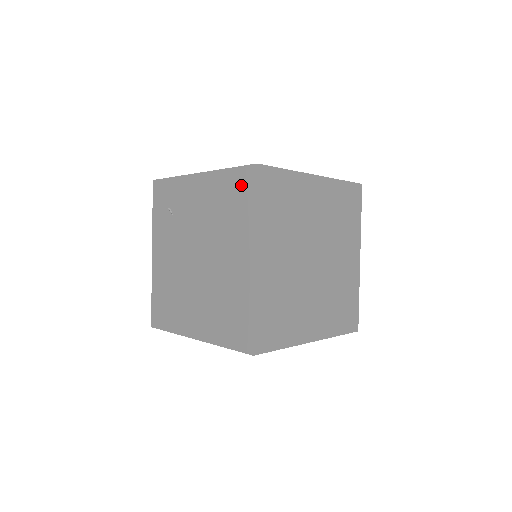
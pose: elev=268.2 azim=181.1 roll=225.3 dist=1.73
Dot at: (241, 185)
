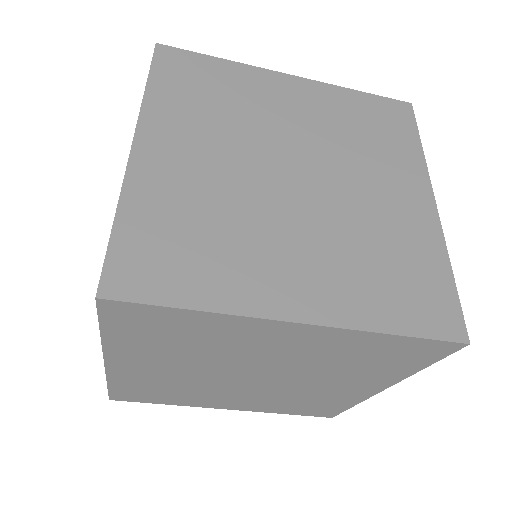
Dot at: occluded
